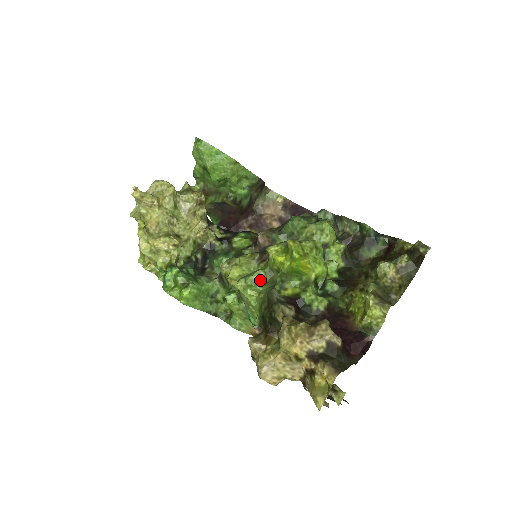
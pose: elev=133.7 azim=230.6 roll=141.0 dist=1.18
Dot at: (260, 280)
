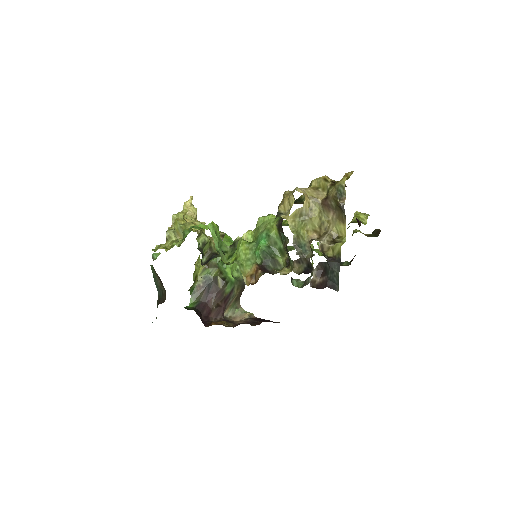
Dot at: occluded
